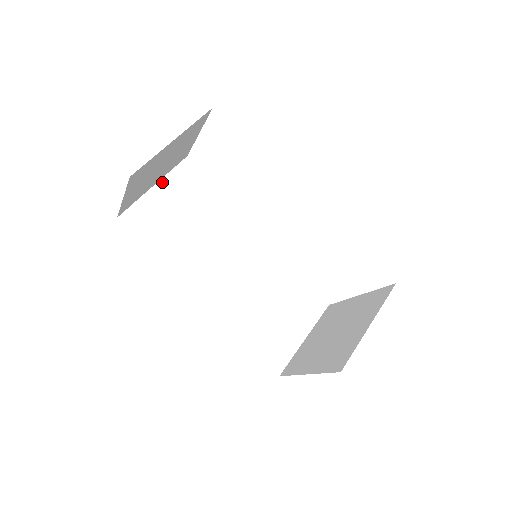
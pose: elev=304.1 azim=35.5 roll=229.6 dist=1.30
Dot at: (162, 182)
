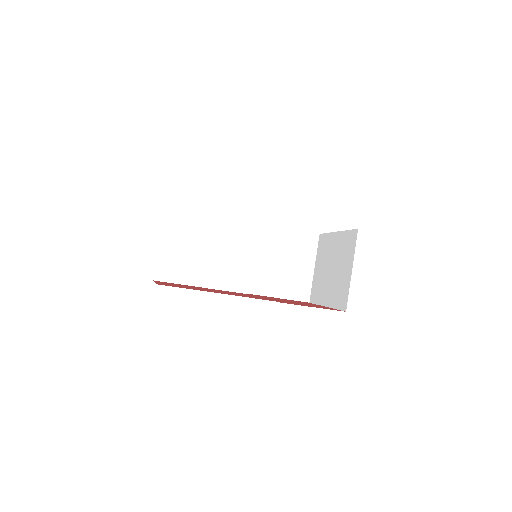
Dot at: (163, 235)
